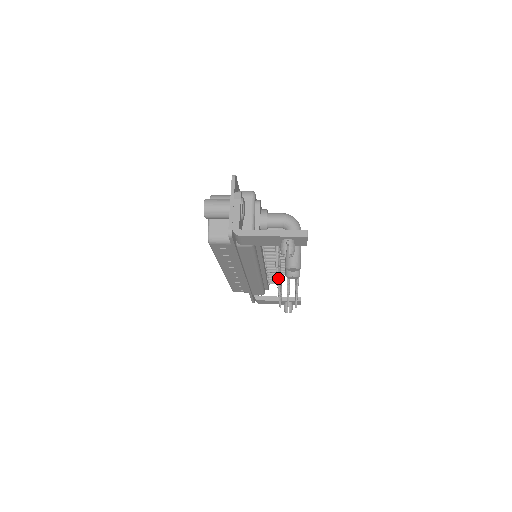
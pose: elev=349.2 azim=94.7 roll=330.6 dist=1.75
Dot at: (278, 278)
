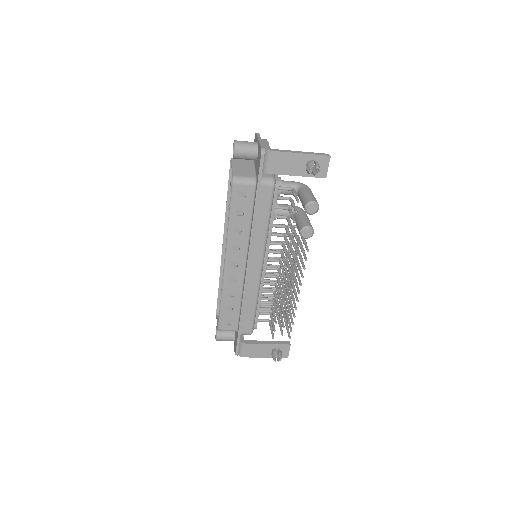
Dot at: (291, 239)
